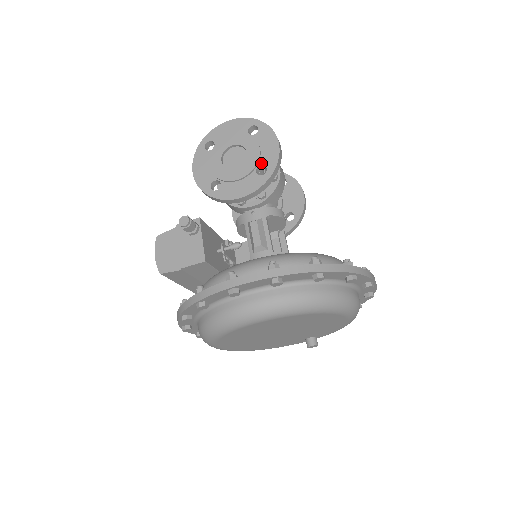
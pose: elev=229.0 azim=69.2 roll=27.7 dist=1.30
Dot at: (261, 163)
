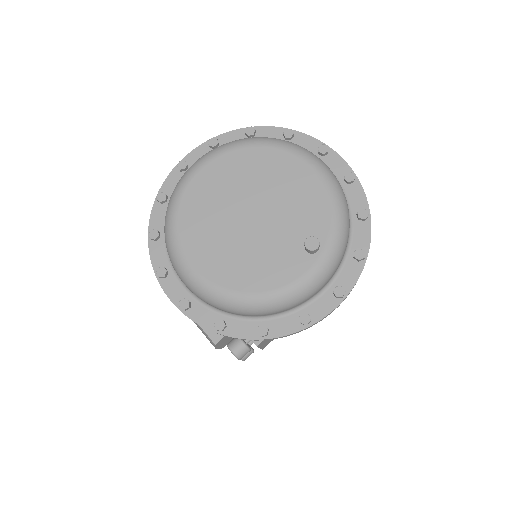
Dot at: occluded
